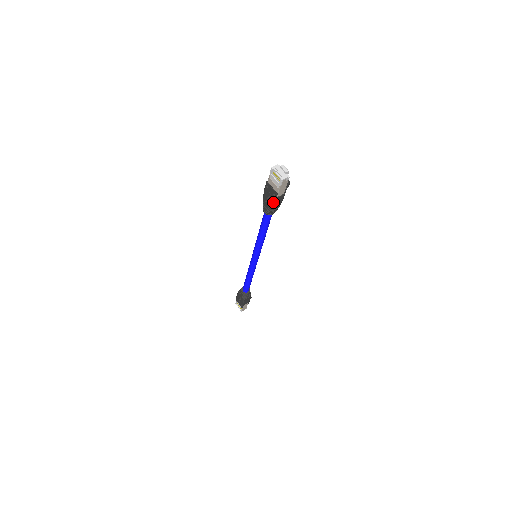
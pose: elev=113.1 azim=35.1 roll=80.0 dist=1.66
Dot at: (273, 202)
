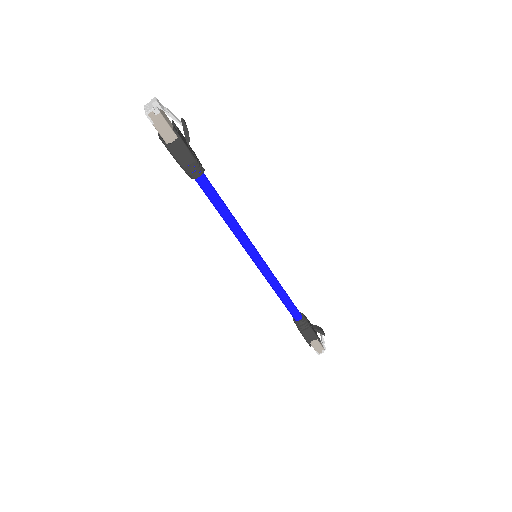
Dot at: (171, 154)
